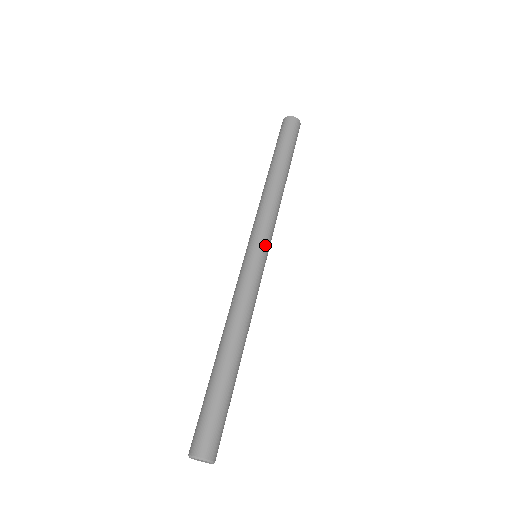
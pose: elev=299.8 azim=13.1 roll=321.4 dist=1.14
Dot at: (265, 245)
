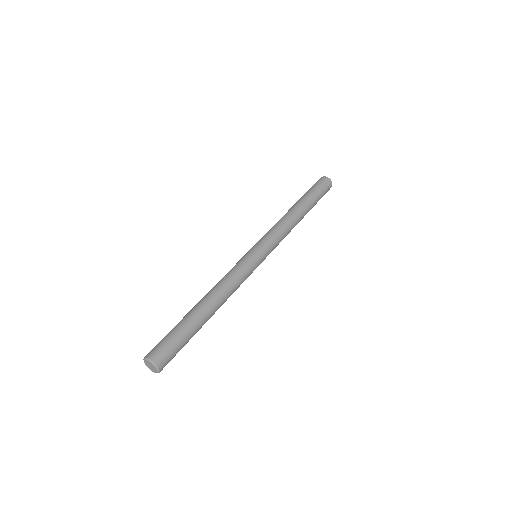
Dot at: (266, 251)
